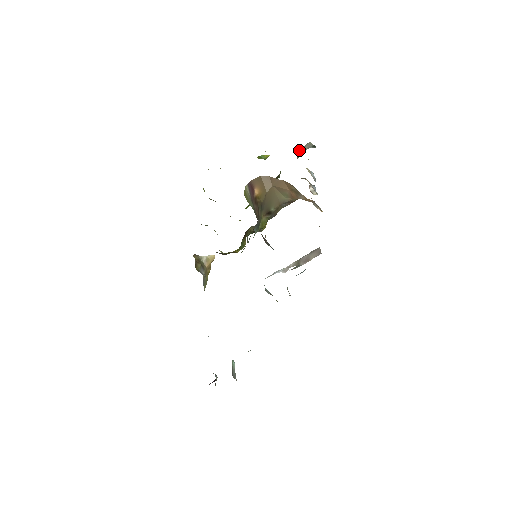
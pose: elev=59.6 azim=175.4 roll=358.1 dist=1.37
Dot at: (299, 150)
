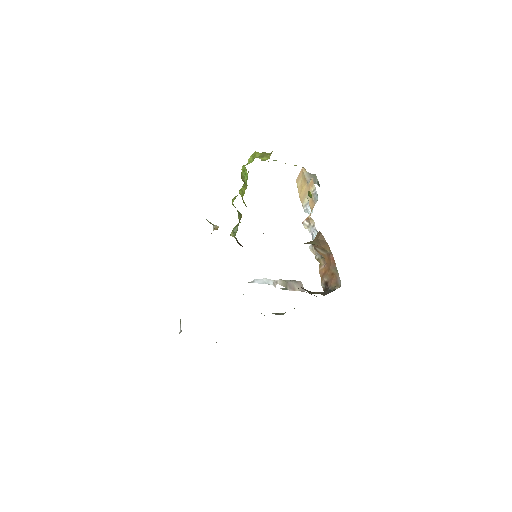
Dot at: (306, 175)
